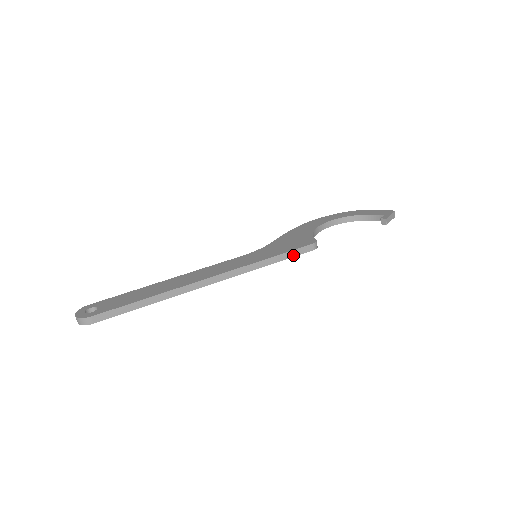
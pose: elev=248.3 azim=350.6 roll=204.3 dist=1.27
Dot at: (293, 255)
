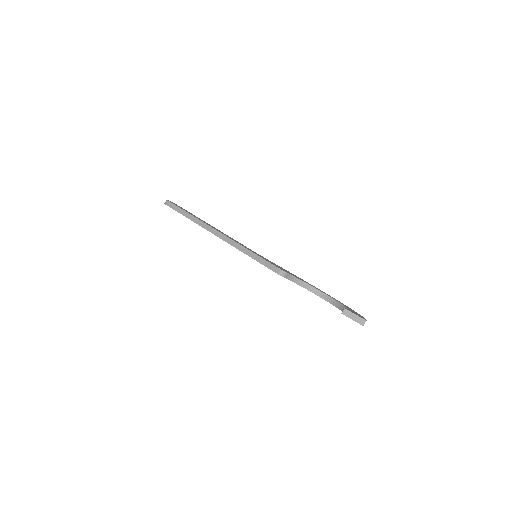
Dot at: (264, 264)
